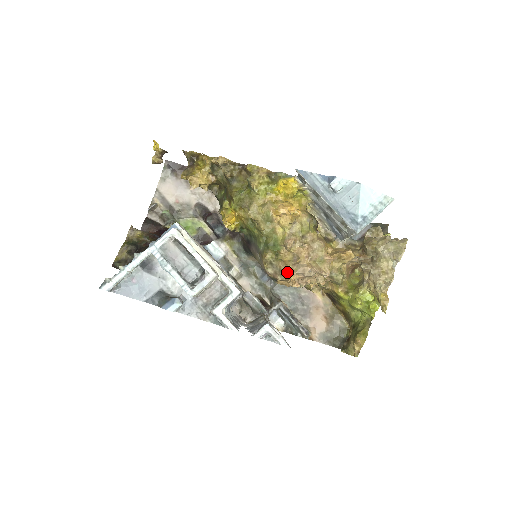
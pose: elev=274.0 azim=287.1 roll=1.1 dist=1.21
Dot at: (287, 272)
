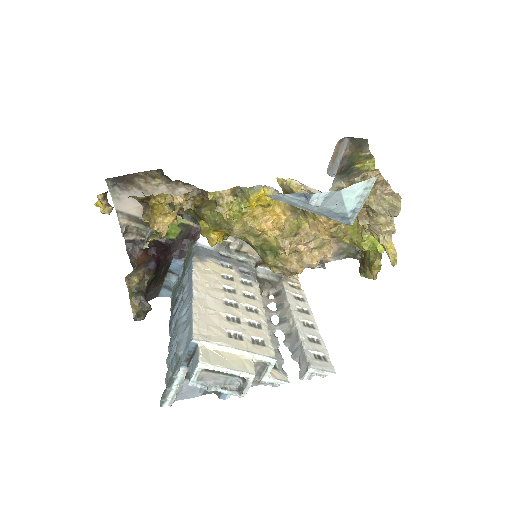
Dot at: (295, 271)
